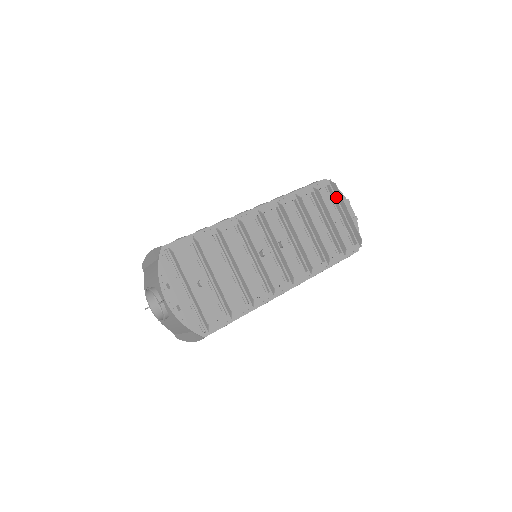
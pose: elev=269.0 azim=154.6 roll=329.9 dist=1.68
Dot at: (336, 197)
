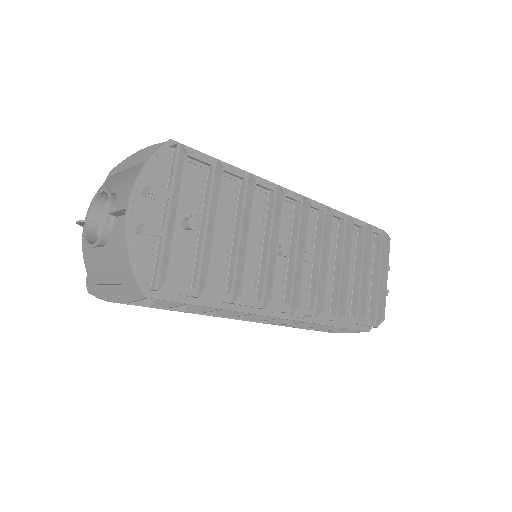
Dot at: (381, 253)
